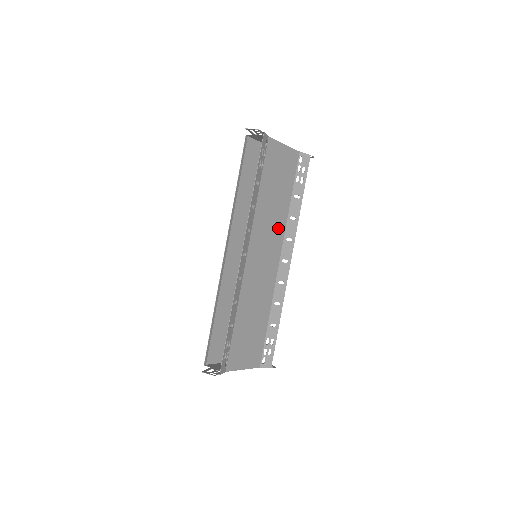
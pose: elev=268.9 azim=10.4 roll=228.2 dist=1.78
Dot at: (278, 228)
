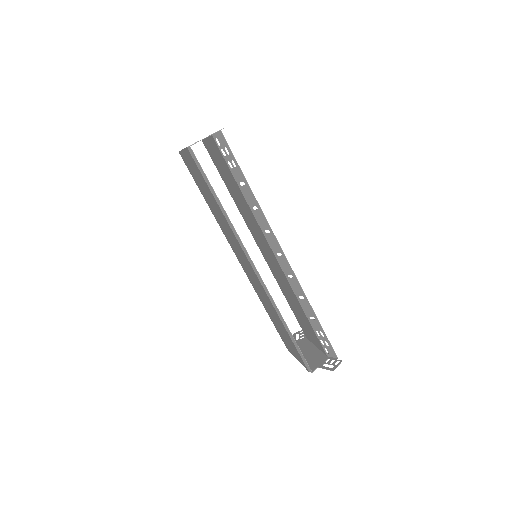
Dot at: (246, 219)
